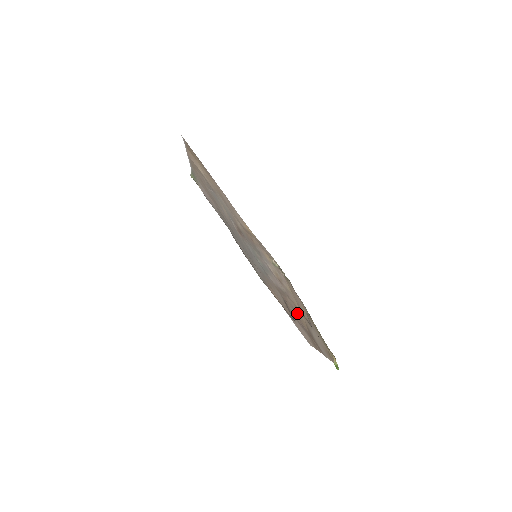
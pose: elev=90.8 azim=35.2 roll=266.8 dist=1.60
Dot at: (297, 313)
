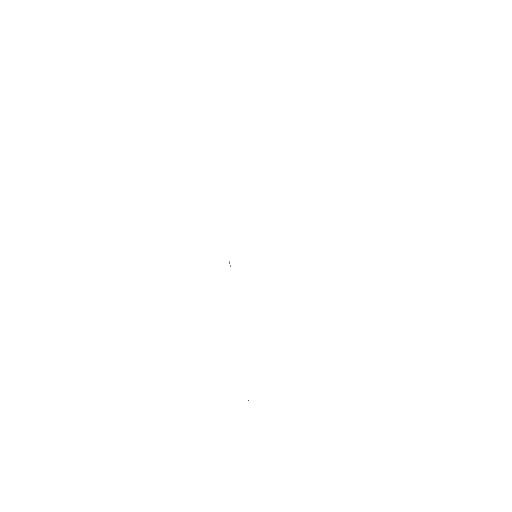
Dot at: occluded
